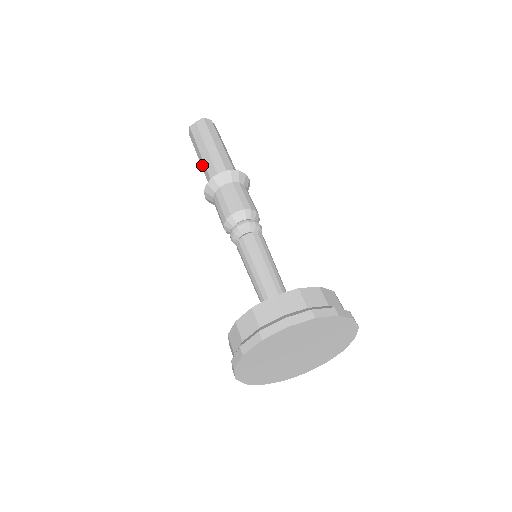
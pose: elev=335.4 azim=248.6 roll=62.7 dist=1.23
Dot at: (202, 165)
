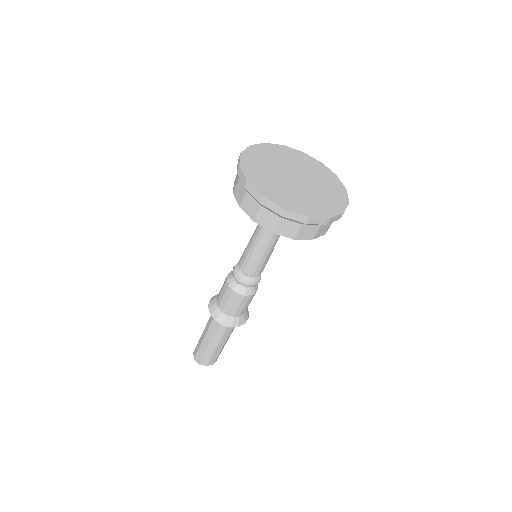
Dot at: (206, 330)
